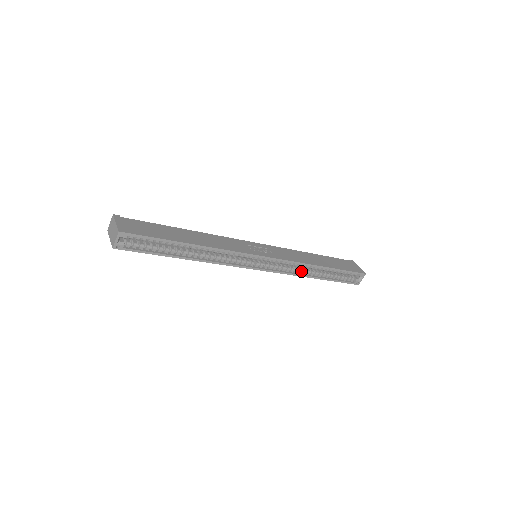
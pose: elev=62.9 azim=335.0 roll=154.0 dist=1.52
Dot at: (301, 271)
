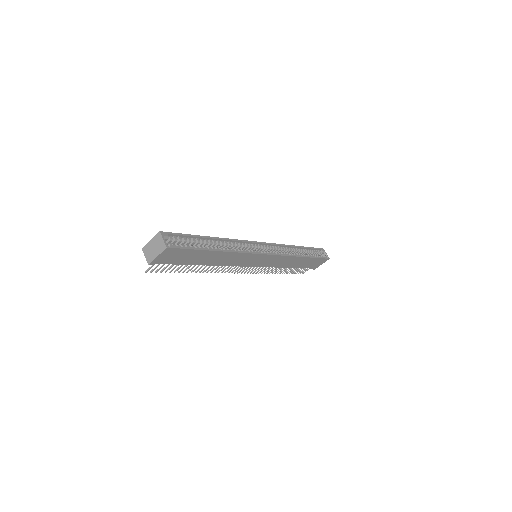
Dot at: (290, 254)
